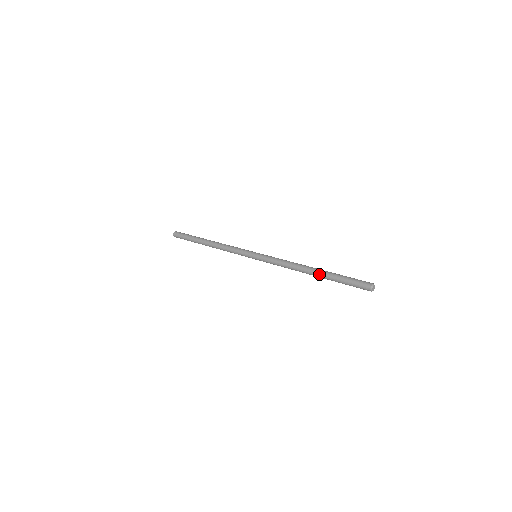
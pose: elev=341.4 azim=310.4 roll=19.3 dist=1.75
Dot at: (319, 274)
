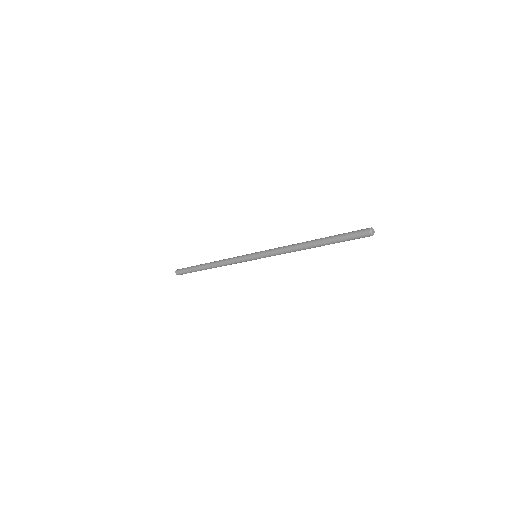
Dot at: occluded
